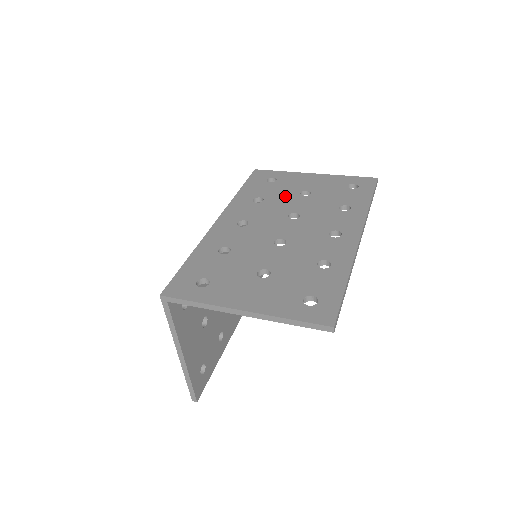
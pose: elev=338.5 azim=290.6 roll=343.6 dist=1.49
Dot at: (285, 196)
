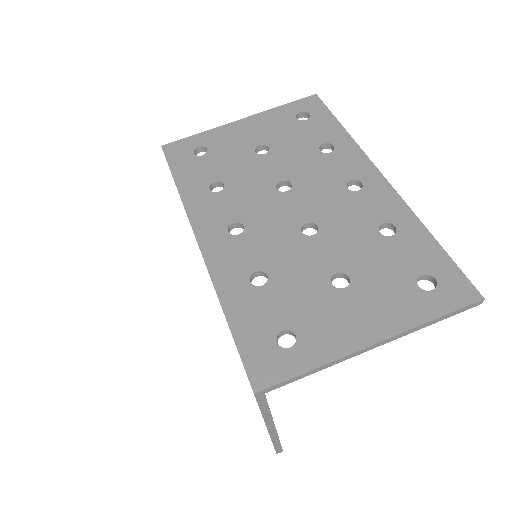
Dot at: (243, 165)
